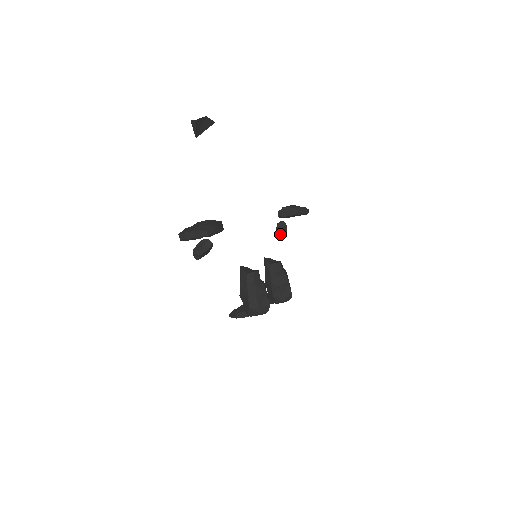
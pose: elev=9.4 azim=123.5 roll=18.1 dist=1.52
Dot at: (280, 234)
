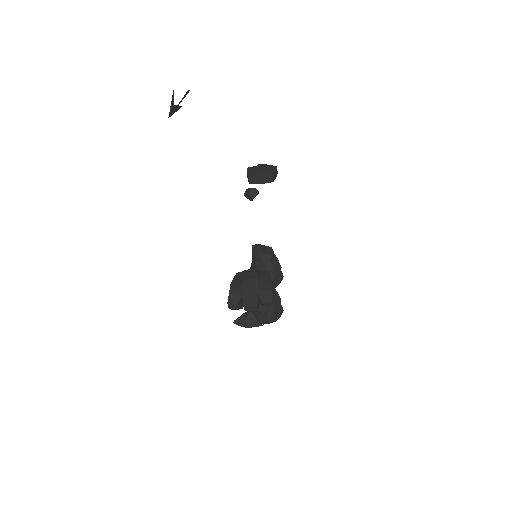
Dot at: occluded
